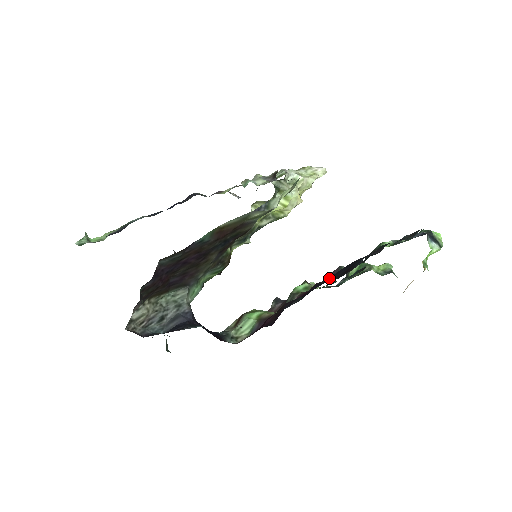
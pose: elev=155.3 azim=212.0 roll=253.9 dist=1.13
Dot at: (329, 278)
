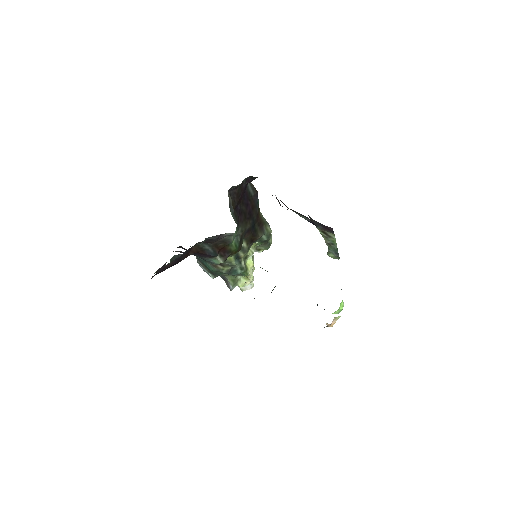
Dot at: occluded
